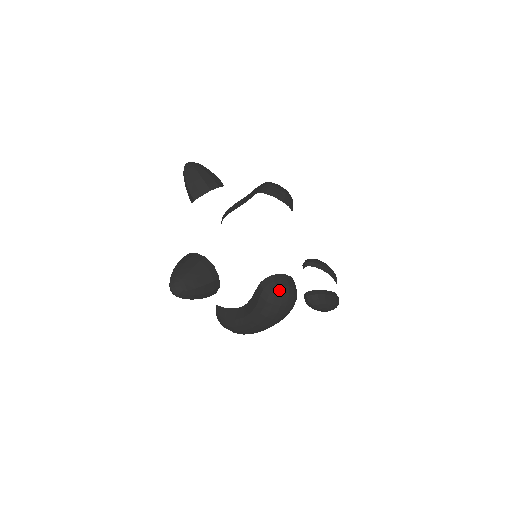
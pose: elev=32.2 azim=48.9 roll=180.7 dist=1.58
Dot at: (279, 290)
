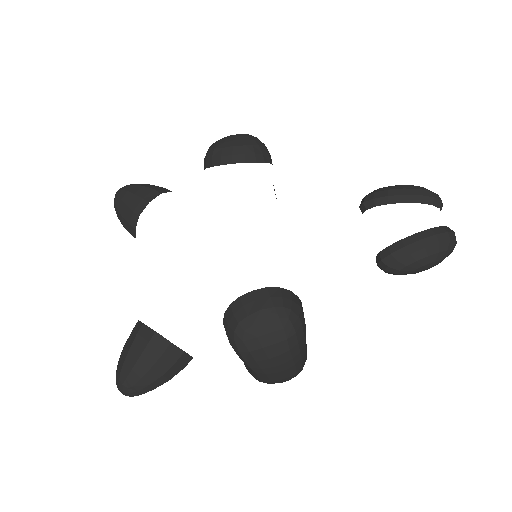
Dot at: (244, 326)
